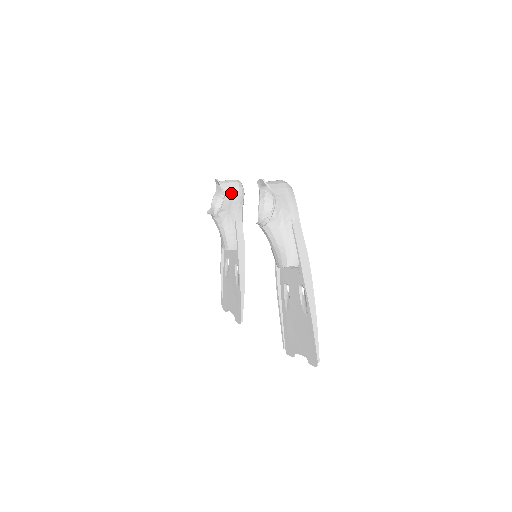
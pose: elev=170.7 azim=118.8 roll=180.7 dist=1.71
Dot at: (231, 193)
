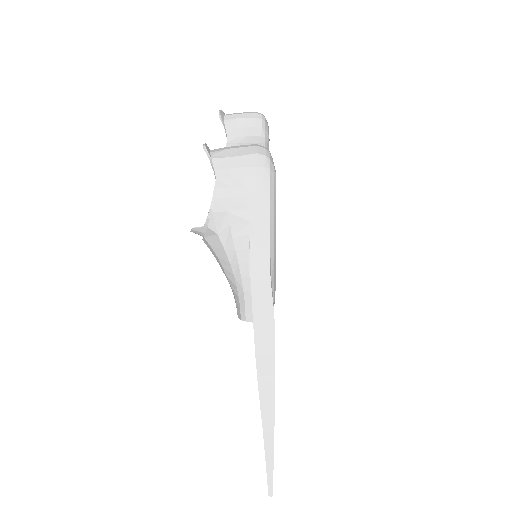
Dot at: (240, 138)
